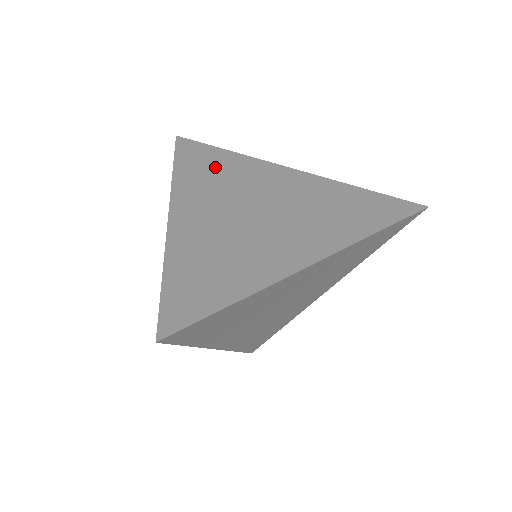
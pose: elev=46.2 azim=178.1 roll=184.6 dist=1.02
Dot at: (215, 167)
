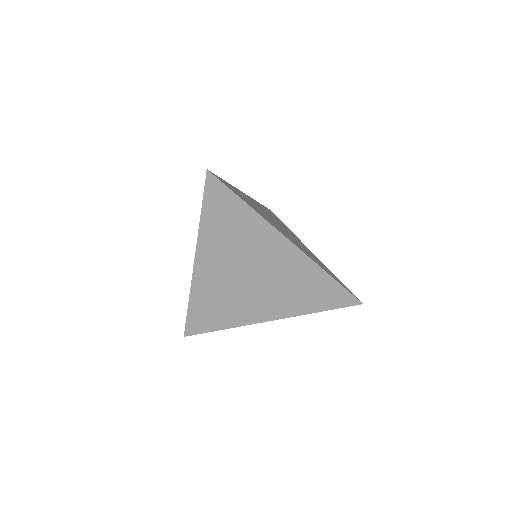
Dot at: occluded
